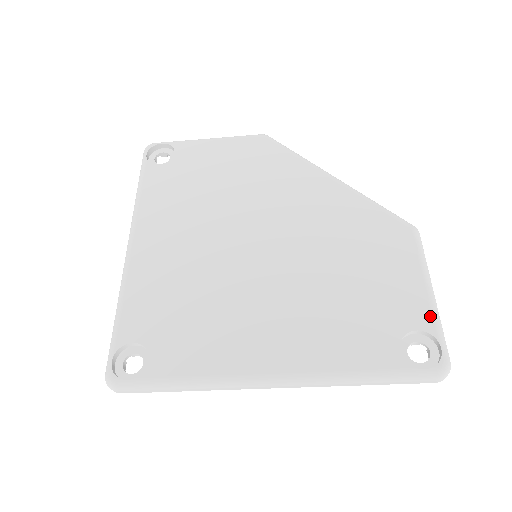
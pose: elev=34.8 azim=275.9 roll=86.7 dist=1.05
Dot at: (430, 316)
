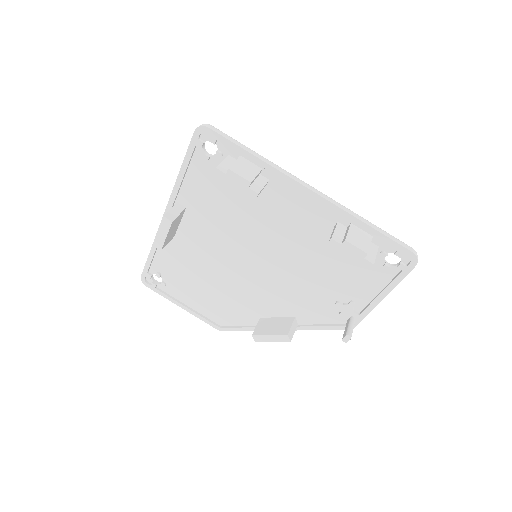
Dot at: occluded
